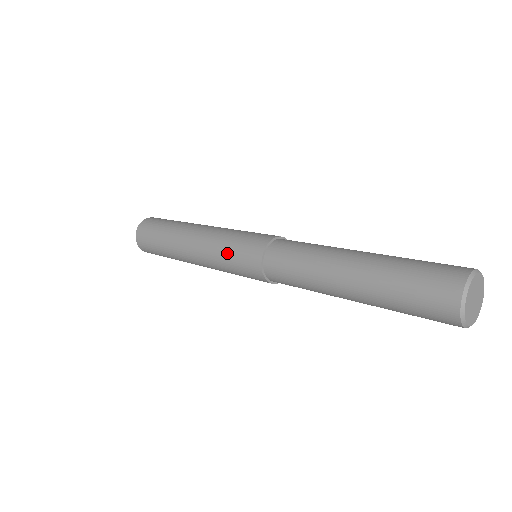
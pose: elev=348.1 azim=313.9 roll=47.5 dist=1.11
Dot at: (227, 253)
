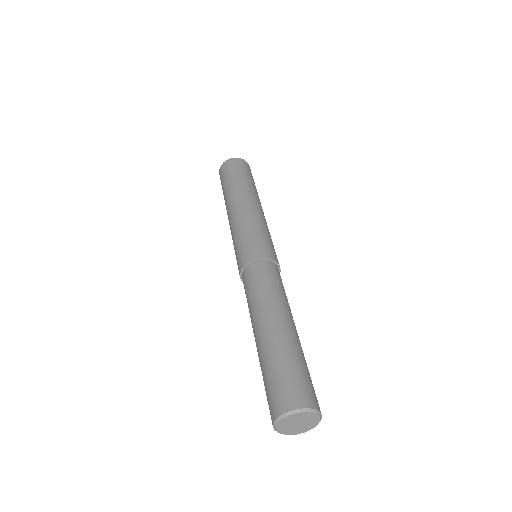
Dot at: occluded
